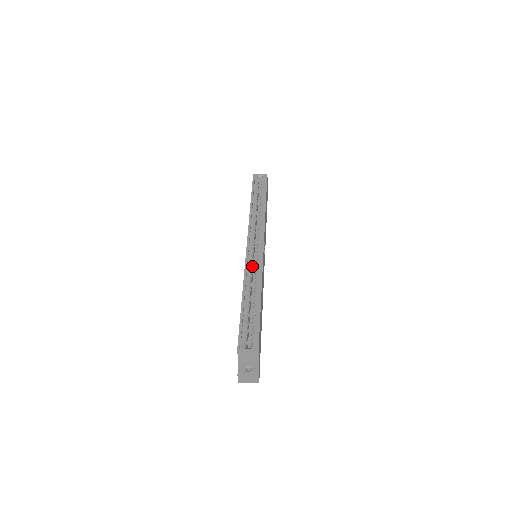
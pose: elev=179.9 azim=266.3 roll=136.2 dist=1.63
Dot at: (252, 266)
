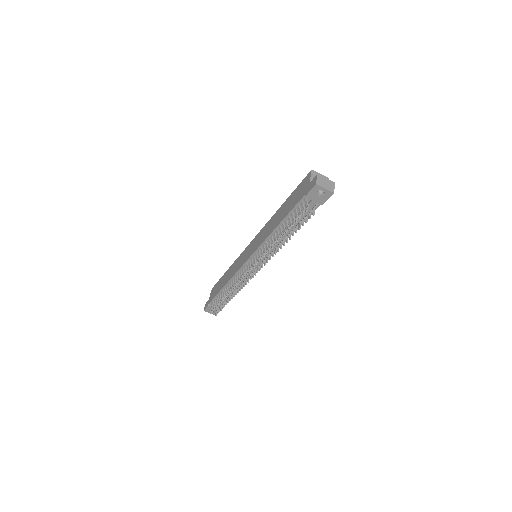
Dot at: occluded
